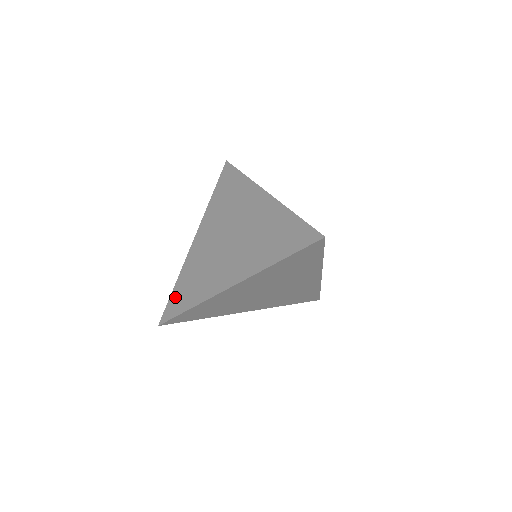
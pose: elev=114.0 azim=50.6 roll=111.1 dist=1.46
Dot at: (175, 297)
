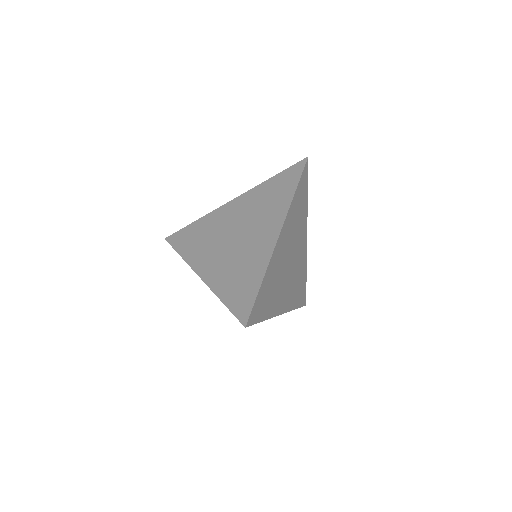
Dot at: (235, 301)
